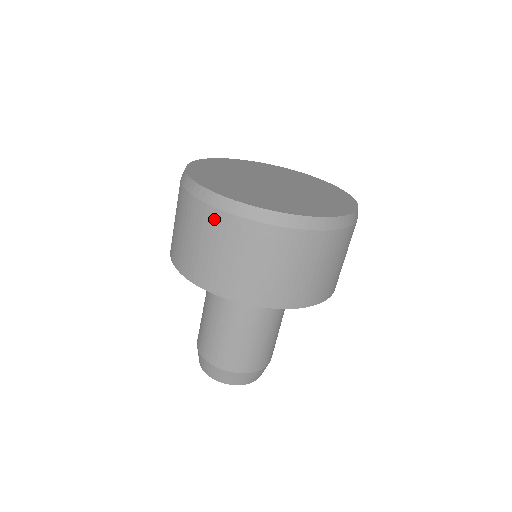
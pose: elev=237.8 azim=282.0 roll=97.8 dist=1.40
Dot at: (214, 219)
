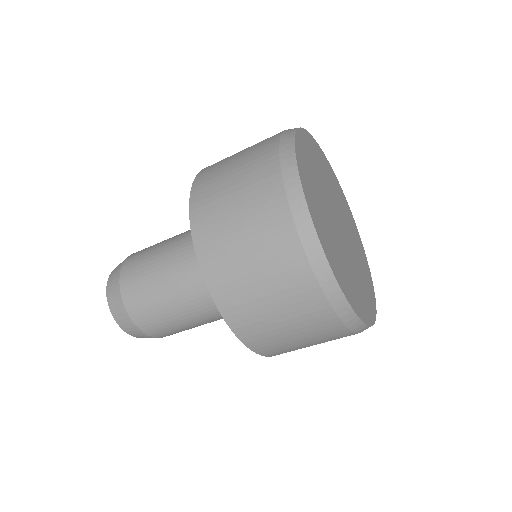
Dot at: (270, 183)
